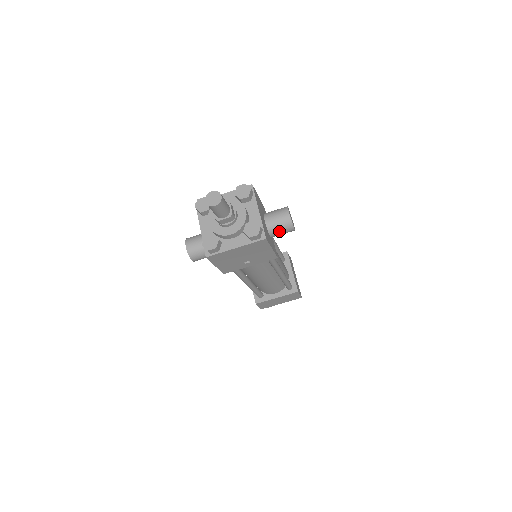
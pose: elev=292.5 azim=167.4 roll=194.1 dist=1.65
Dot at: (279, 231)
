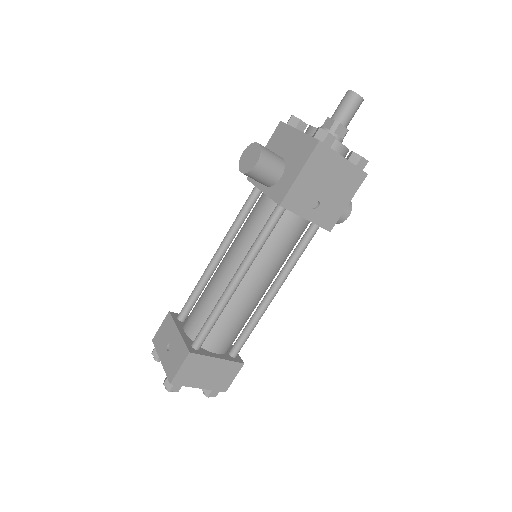
Dot at: occluded
